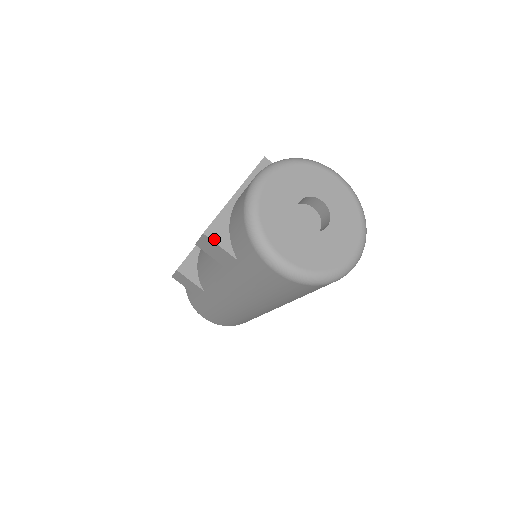
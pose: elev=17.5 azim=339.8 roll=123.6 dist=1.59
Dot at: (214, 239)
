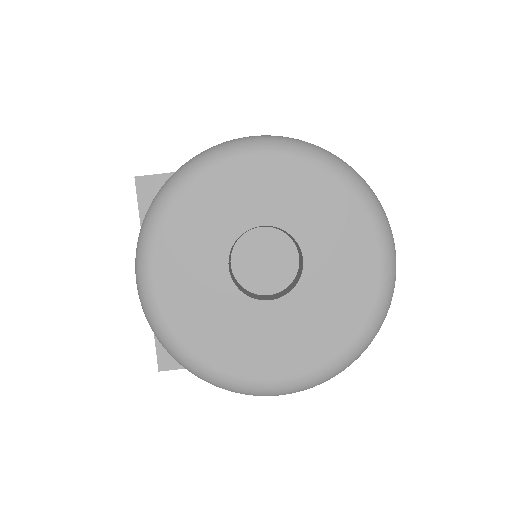
Dot at: (177, 365)
